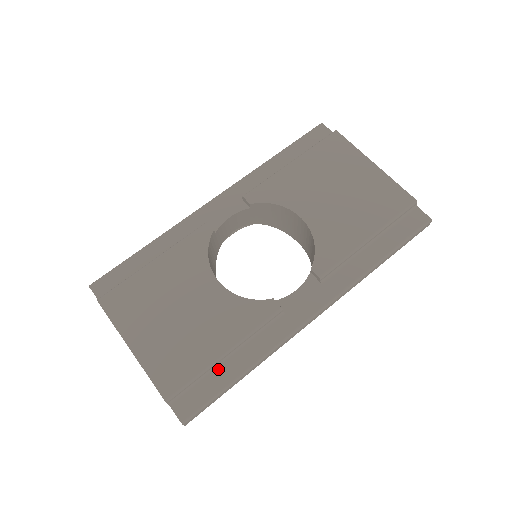
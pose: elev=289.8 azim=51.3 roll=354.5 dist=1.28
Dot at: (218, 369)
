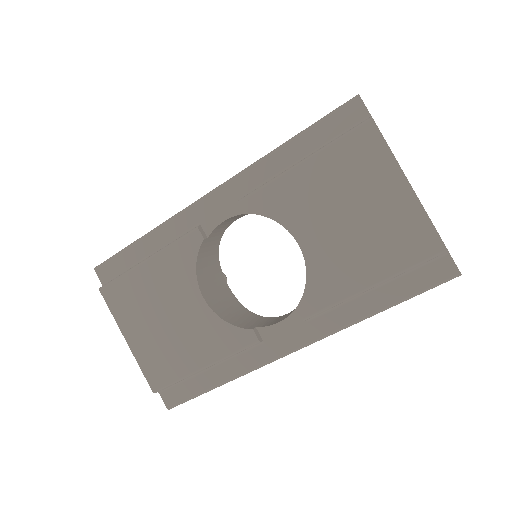
Dot at: (199, 376)
